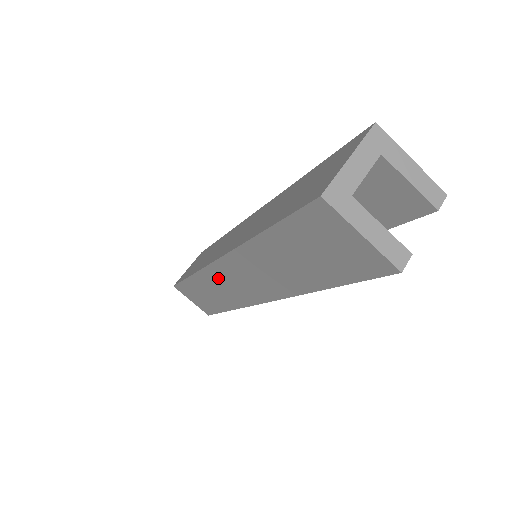
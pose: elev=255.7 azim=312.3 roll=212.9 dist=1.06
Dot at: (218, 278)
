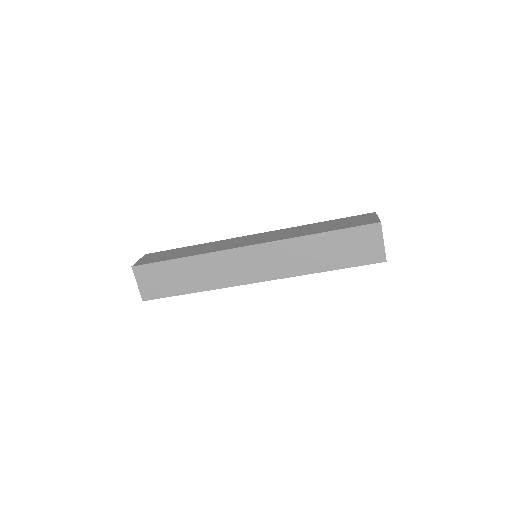
Dot at: (230, 260)
